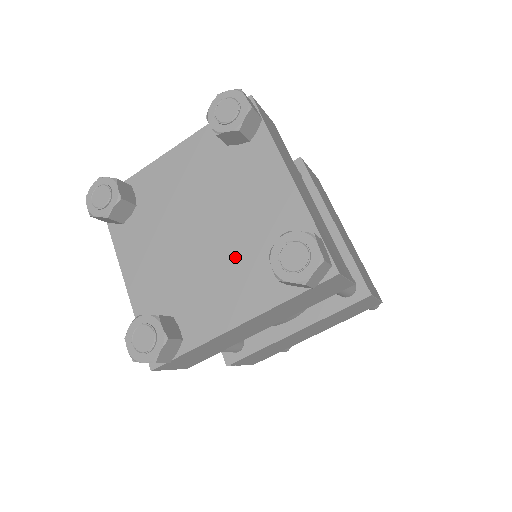
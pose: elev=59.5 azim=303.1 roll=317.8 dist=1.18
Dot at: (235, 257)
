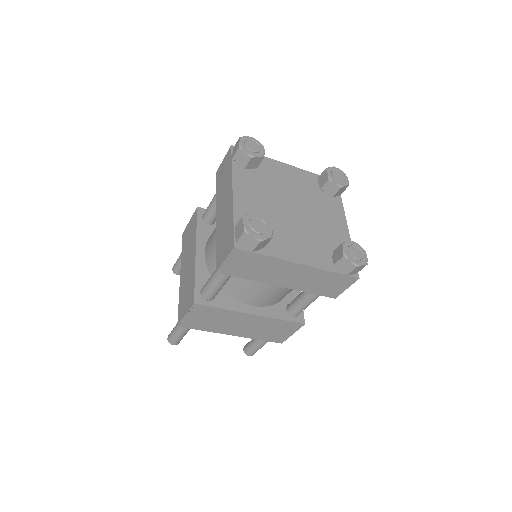
Dot at: (309, 234)
